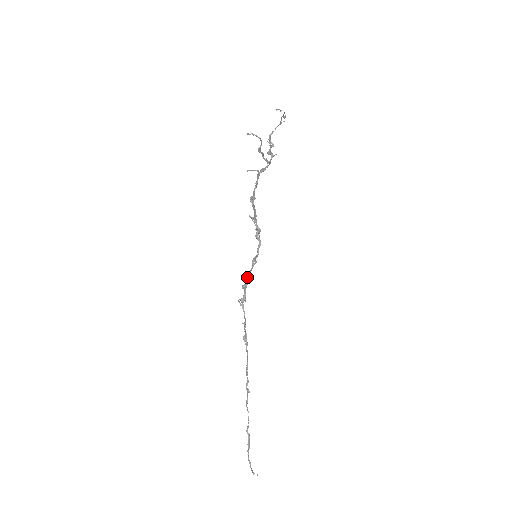
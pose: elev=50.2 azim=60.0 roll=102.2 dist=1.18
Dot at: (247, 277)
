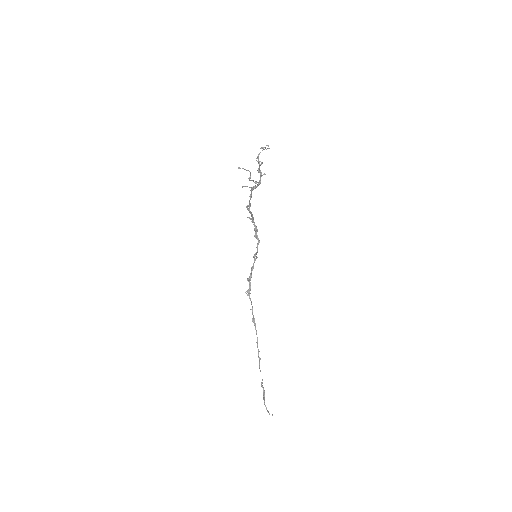
Dot at: (251, 271)
